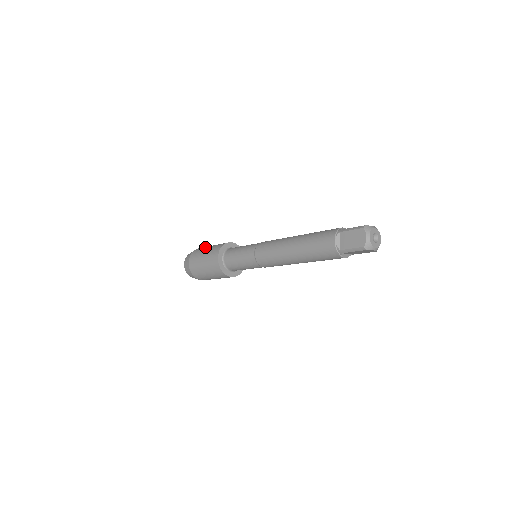
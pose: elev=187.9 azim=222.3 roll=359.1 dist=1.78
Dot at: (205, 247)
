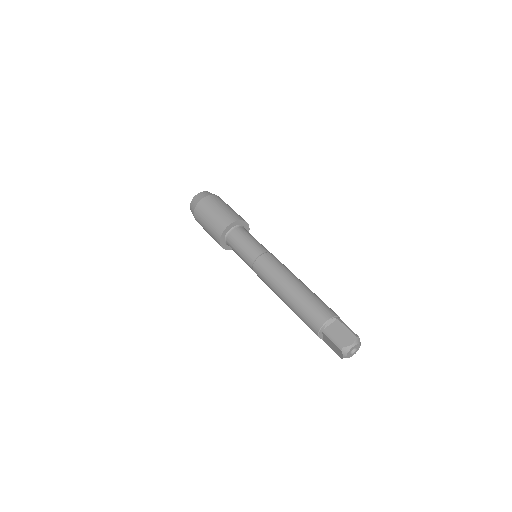
Dot at: (206, 212)
